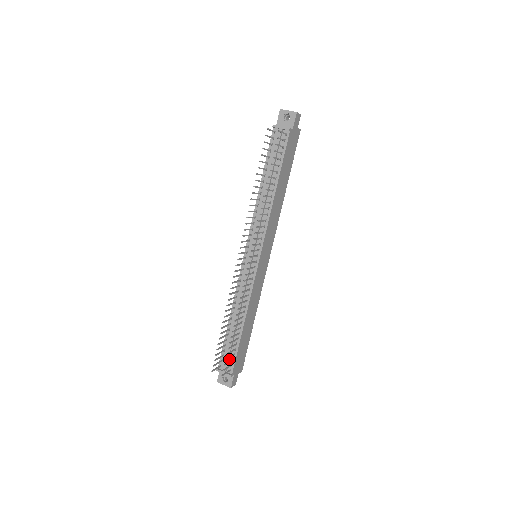
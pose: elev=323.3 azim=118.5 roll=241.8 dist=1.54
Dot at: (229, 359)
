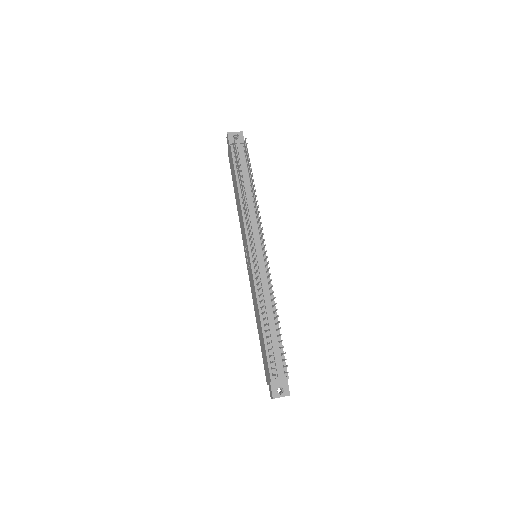
Dot at: (278, 362)
